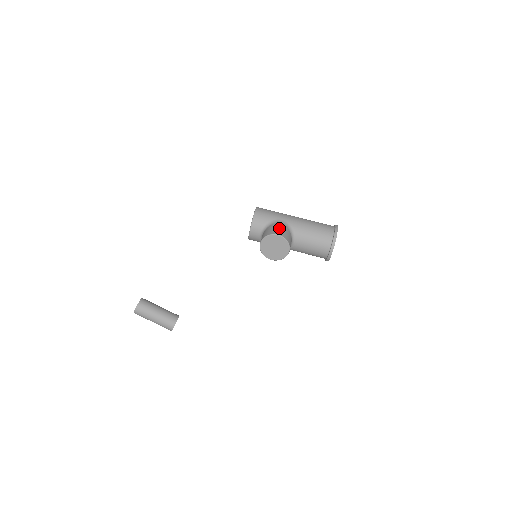
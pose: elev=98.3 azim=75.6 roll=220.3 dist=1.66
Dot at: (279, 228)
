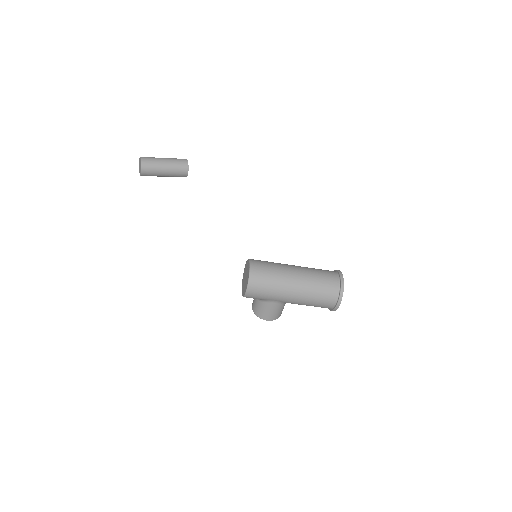
Dot at: (270, 312)
